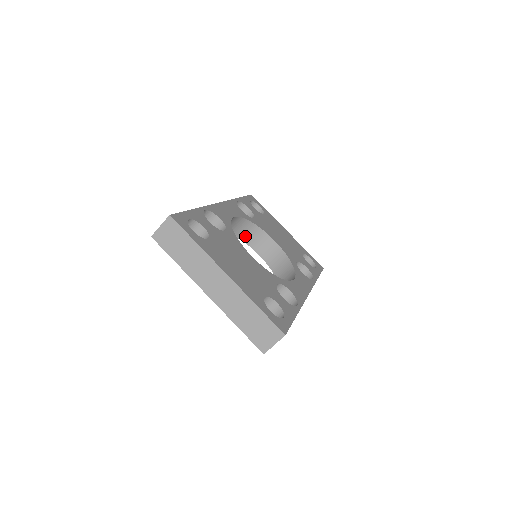
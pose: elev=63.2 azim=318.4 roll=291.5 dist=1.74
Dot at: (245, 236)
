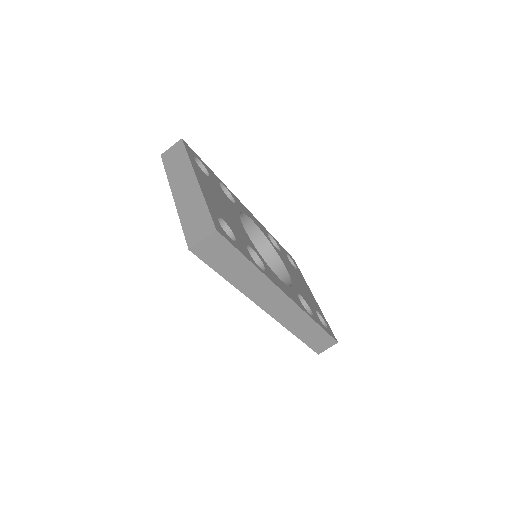
Dot at: occluded
